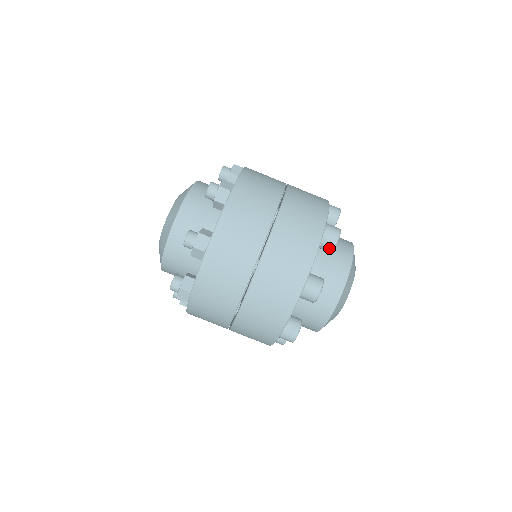
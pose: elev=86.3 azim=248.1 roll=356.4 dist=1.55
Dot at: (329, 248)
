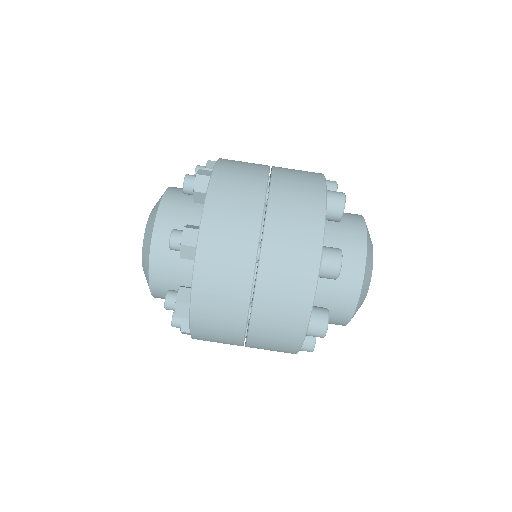
Dot at: occluded
